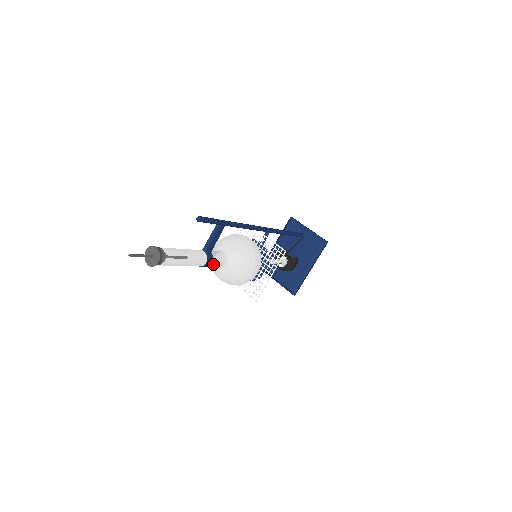
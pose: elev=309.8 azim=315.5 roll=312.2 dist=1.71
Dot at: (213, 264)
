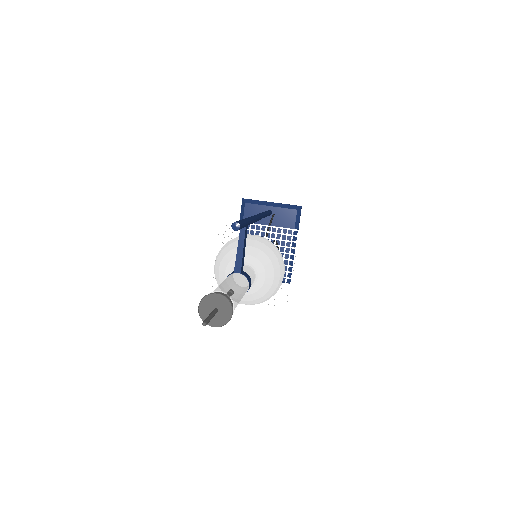
Dot at: occluded
